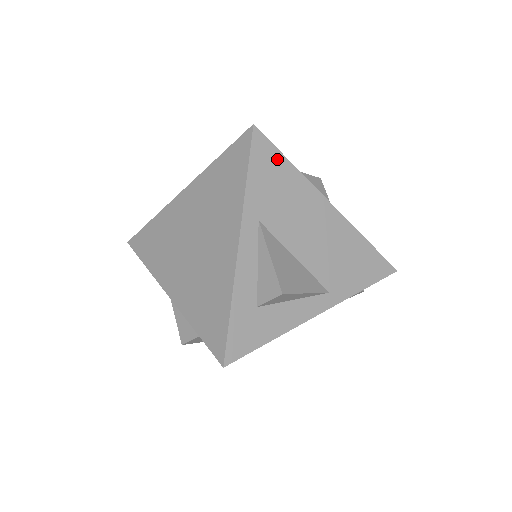
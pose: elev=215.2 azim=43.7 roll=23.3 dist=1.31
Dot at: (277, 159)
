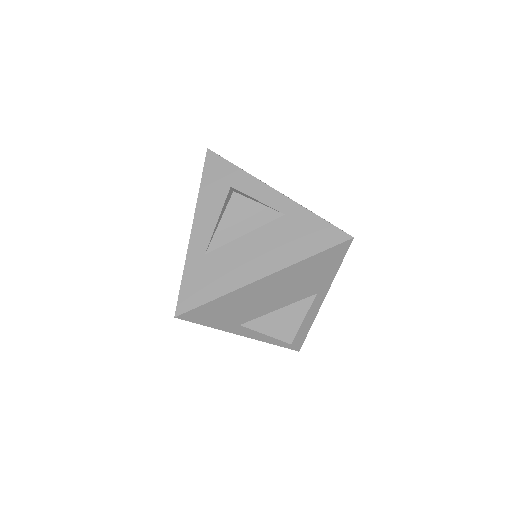
Dot at: (207, 308)
